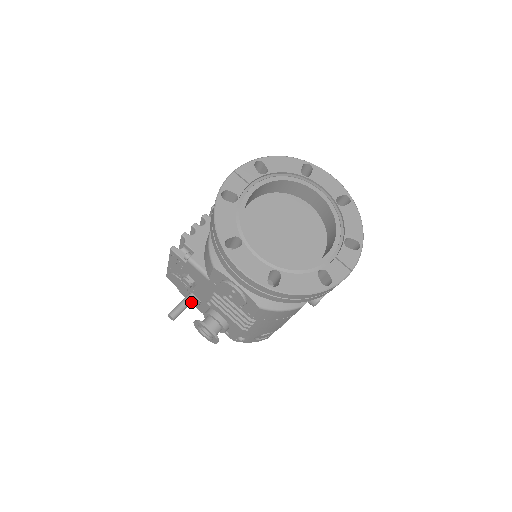
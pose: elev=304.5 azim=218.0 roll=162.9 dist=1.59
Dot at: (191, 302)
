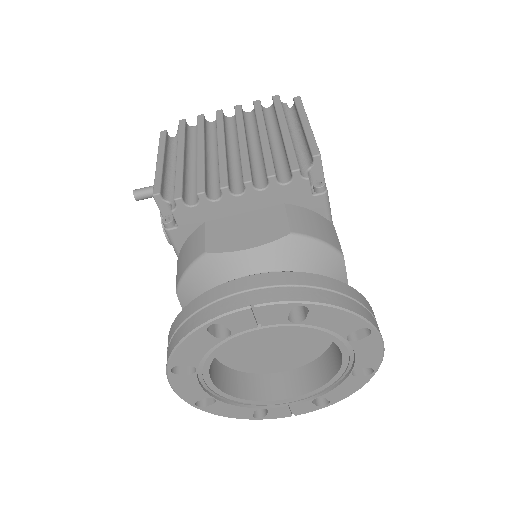
Dot at: occluded
